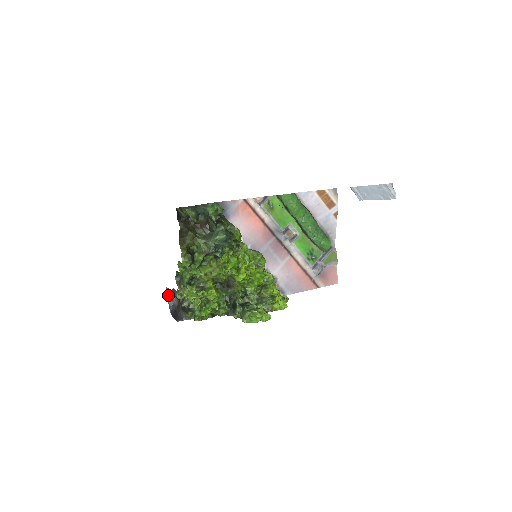
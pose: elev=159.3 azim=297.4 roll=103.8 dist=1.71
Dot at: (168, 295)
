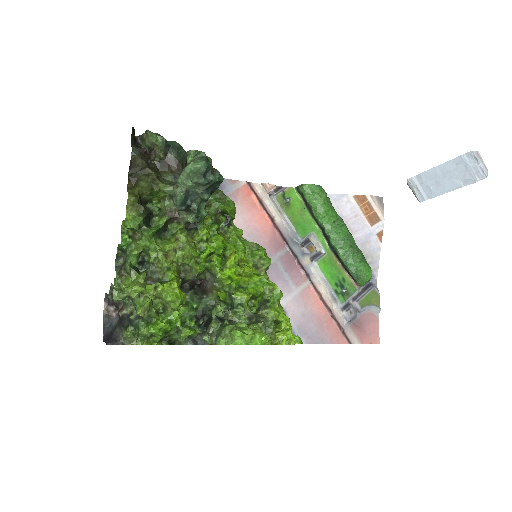
Dot at: (105, 308)
